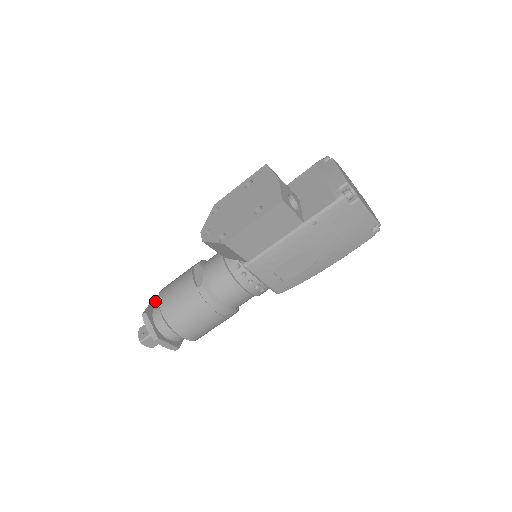
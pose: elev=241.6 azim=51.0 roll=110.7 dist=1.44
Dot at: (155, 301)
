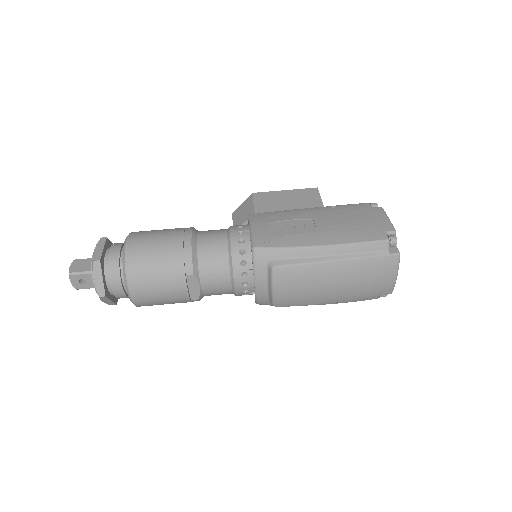
Dot at: occluded
